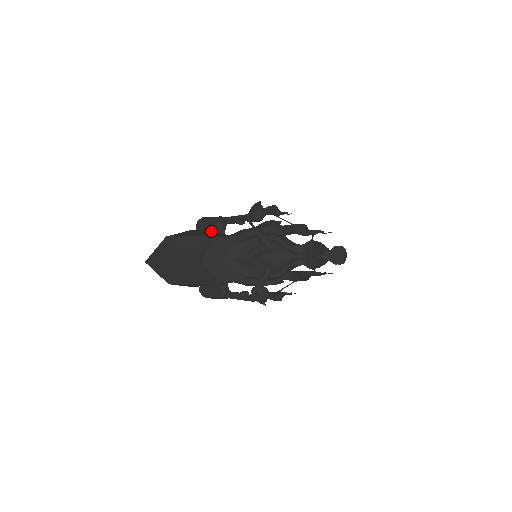
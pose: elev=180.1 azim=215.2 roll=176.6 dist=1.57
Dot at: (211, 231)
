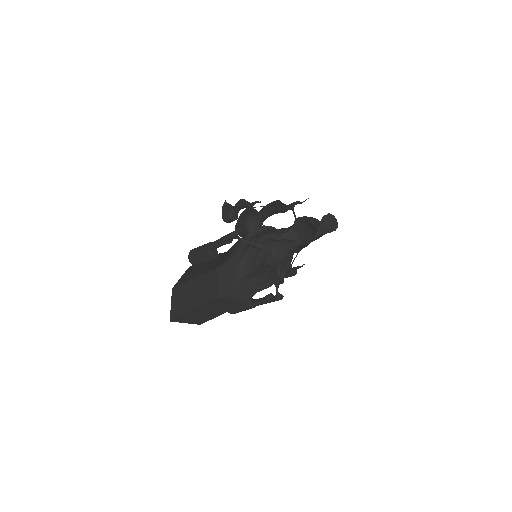
Dot at: (206, 260)
